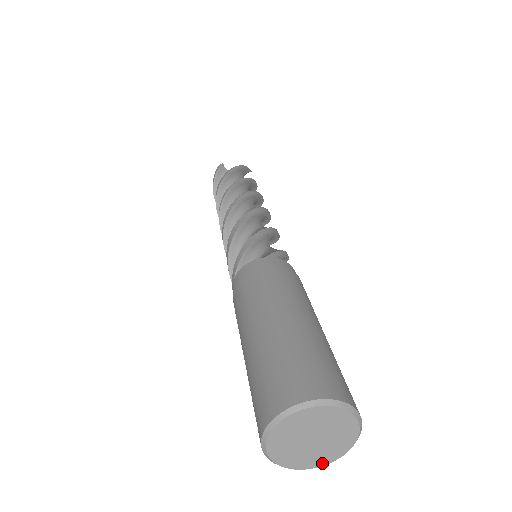
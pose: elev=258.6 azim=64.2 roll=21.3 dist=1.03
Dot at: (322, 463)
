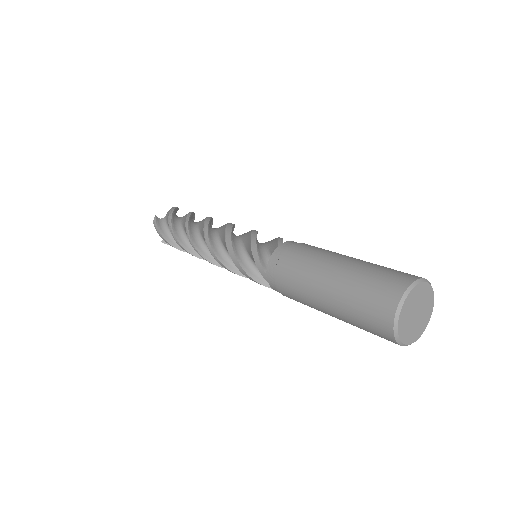
Dot at: (425, 327)
